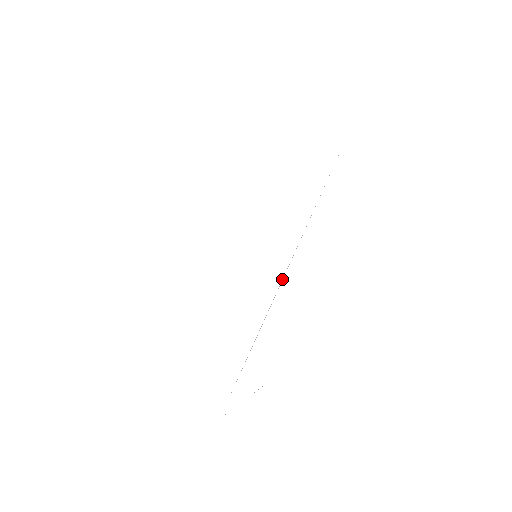
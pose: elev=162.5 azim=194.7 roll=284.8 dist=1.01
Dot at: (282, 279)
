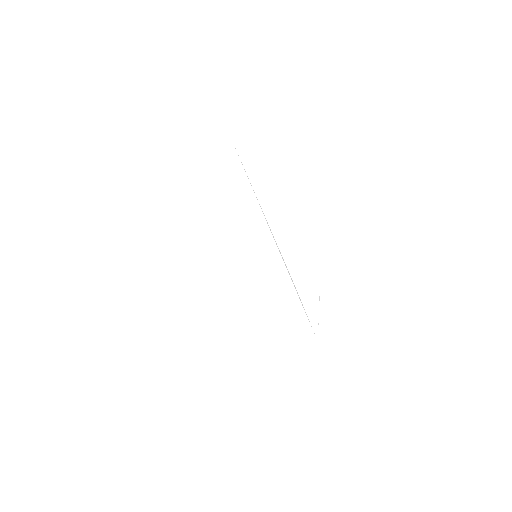
Dot at: (277, 246)
